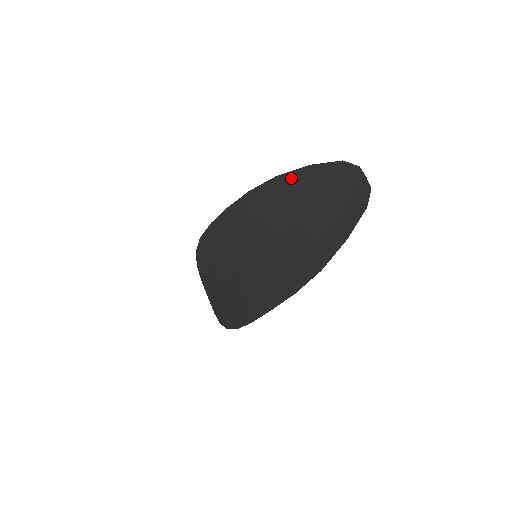
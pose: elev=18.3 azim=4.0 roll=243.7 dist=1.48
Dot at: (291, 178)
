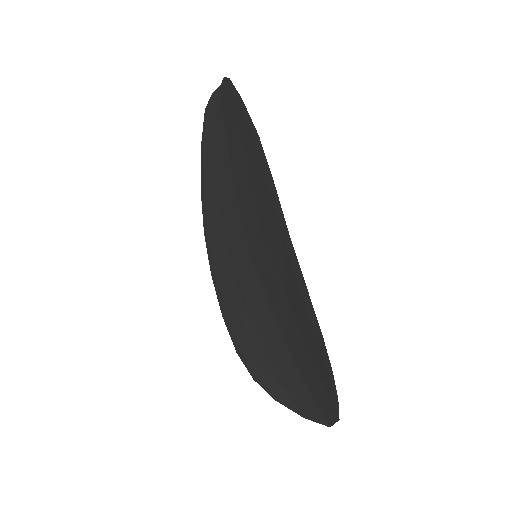
Dot at: (204, 173)
